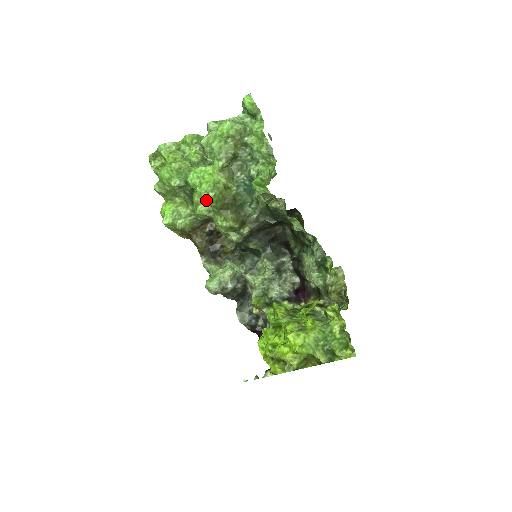
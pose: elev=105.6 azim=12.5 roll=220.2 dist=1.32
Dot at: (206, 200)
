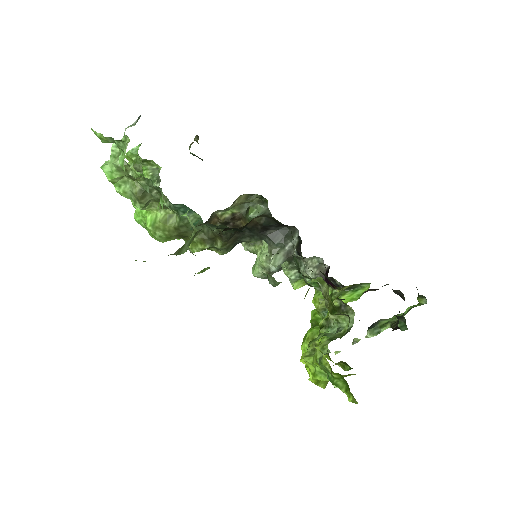
Dot at: (160, 241)
